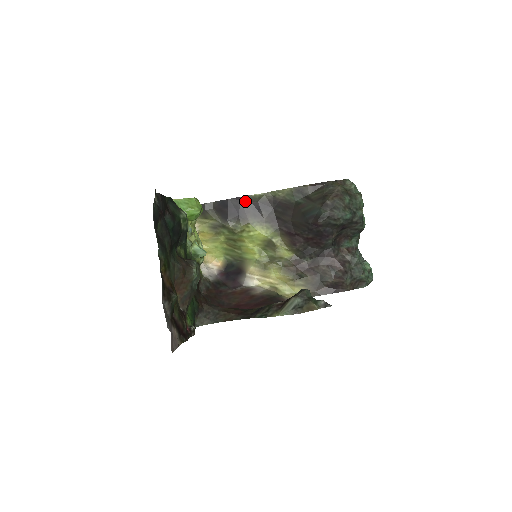
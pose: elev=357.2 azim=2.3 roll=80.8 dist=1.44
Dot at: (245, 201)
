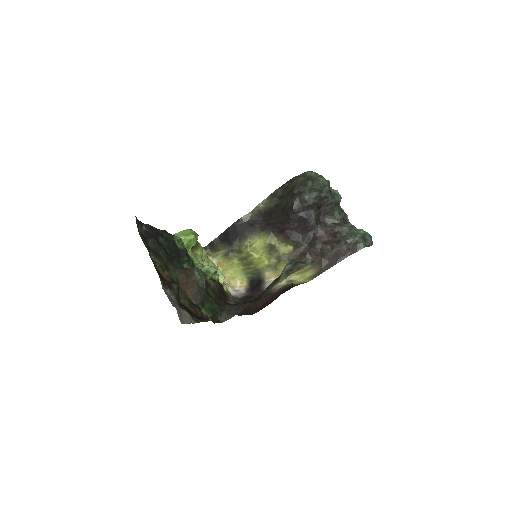
Dot at: (239, 224)
